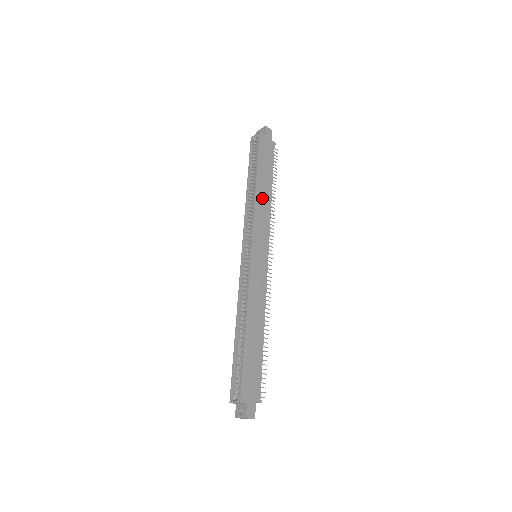
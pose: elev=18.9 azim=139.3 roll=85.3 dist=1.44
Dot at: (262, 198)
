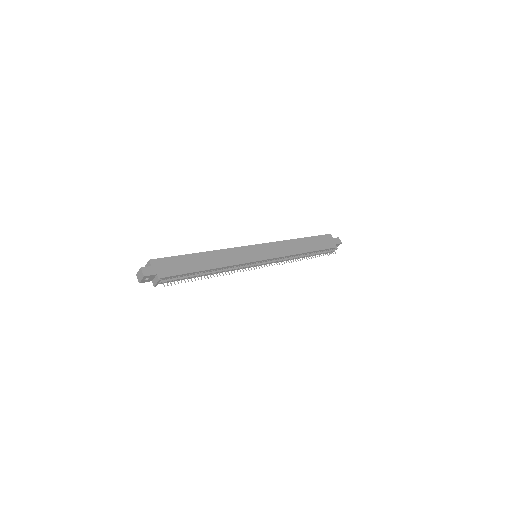
Dot at: (294, 246)
